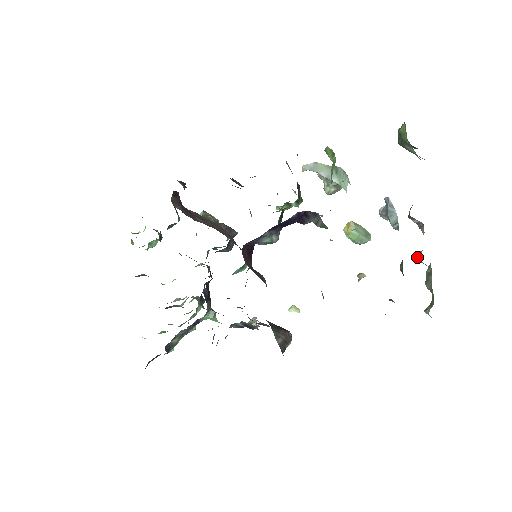
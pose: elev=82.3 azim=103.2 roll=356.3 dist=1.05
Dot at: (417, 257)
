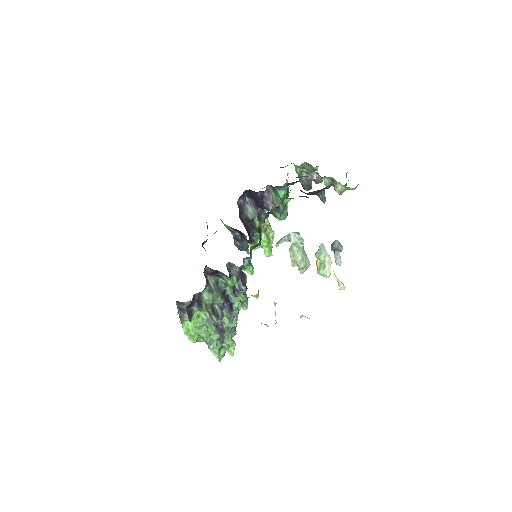
Dot at: (324, 184)
